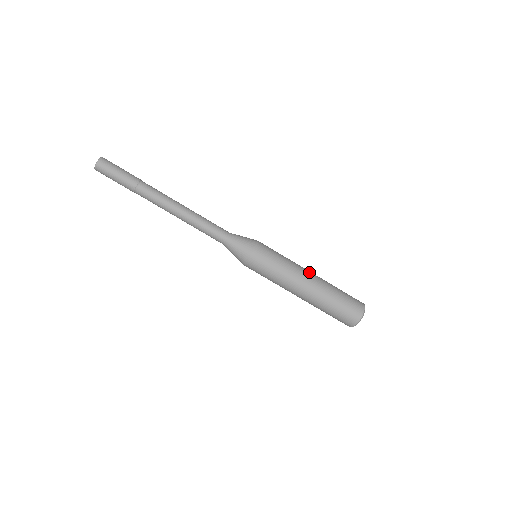
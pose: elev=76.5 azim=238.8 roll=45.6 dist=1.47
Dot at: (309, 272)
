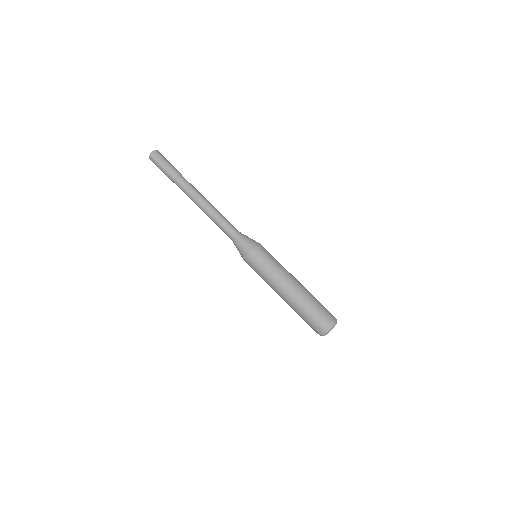
Dot at: (296, 279)
